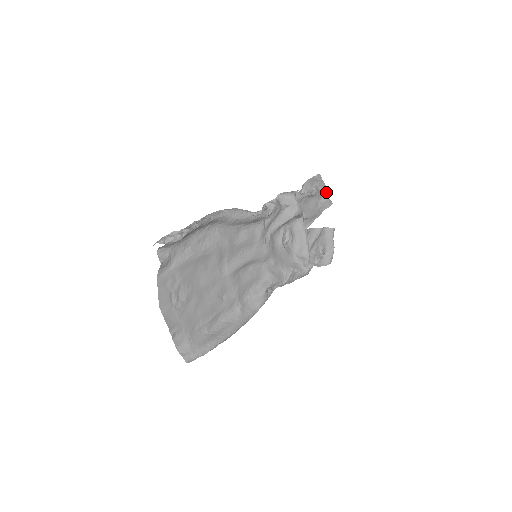
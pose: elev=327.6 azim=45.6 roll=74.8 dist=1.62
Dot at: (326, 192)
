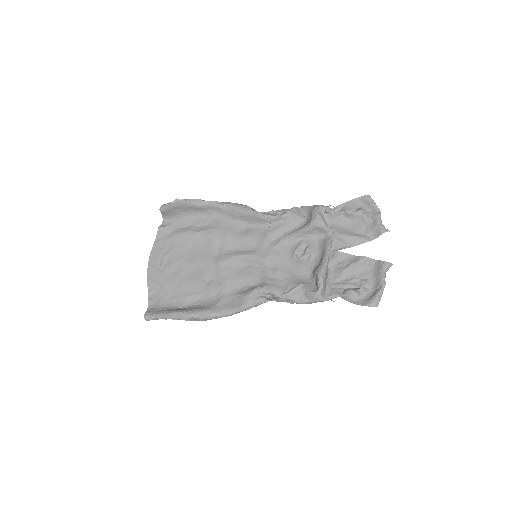
Dot at: (378, 217)
